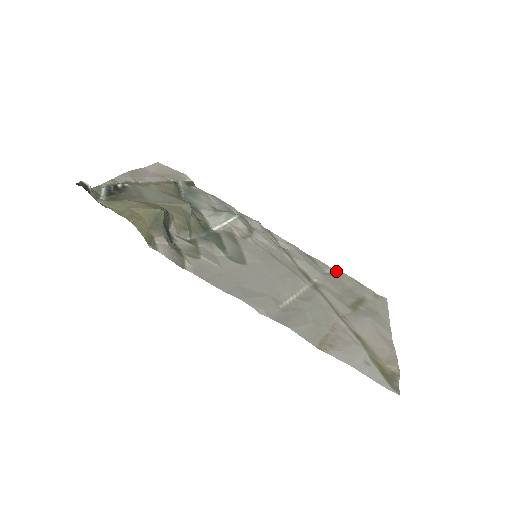
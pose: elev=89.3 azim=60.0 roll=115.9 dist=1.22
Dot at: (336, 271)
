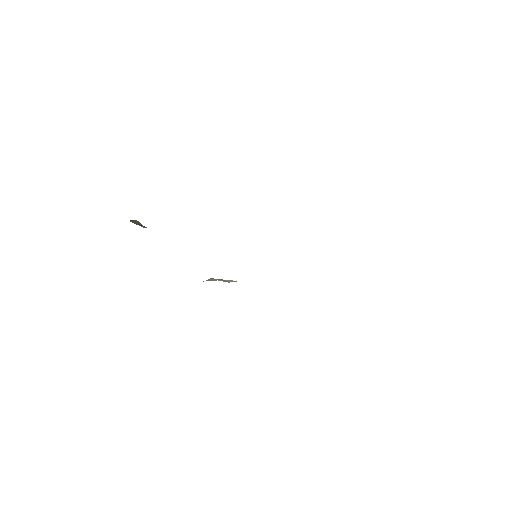
Dot at: occluded
